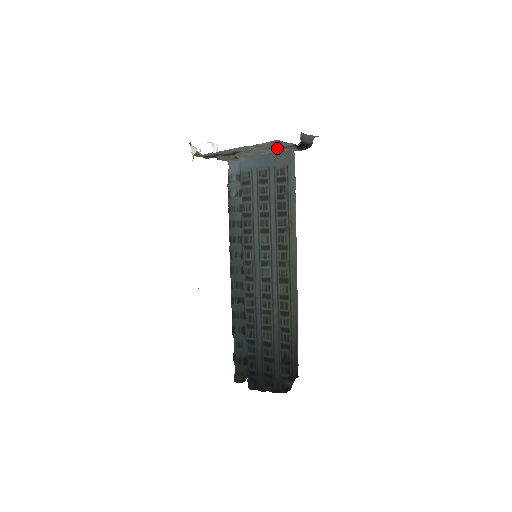
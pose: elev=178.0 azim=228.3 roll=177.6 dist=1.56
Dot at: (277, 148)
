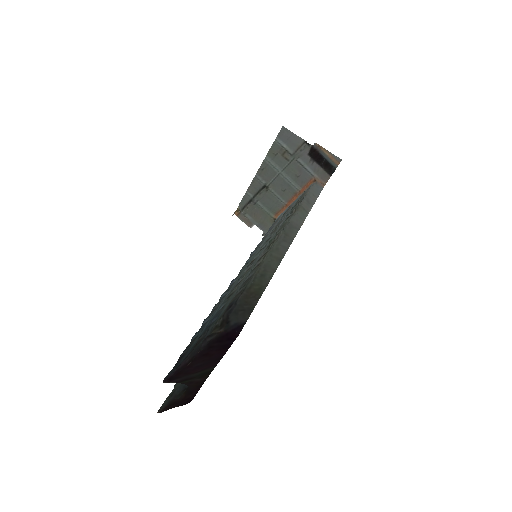
Dot at: (296, 163)
